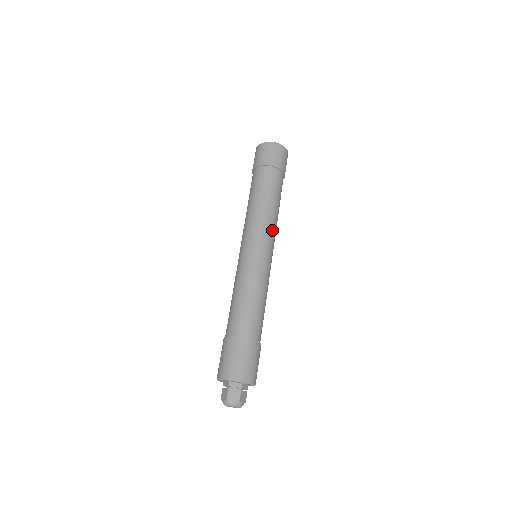
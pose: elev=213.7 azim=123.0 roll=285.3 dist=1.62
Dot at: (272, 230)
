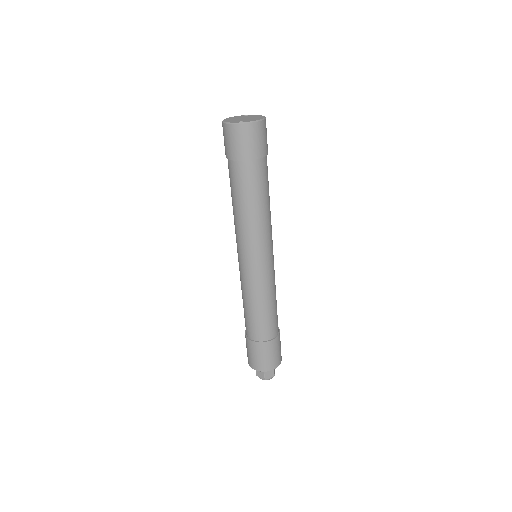
Dot at: (257, 237)
